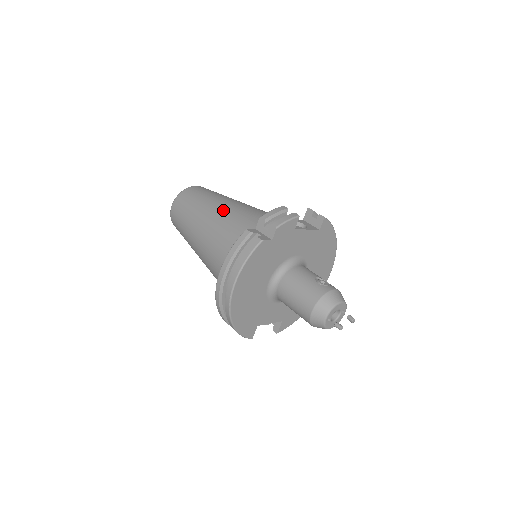
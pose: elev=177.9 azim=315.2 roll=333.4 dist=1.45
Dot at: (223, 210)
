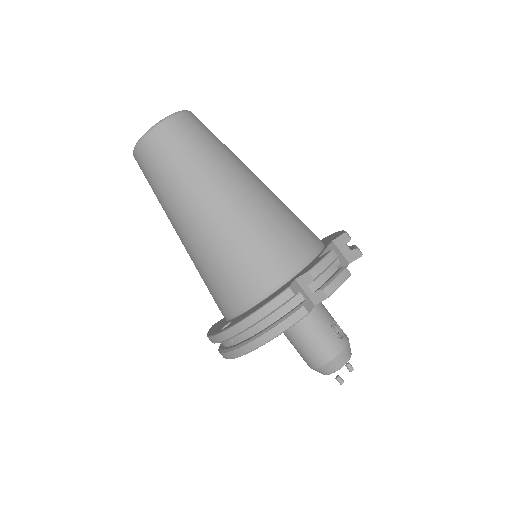
Dot at: (237, 202)
